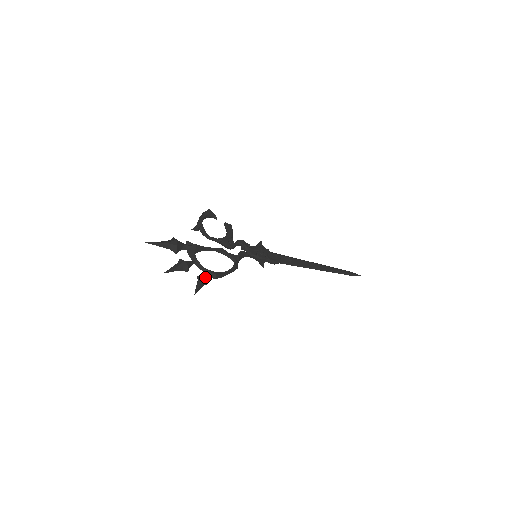
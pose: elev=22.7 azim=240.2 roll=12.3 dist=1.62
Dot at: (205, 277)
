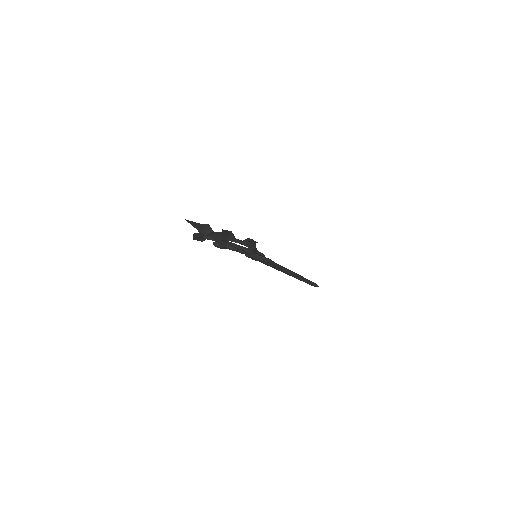
Dot at: occluded
